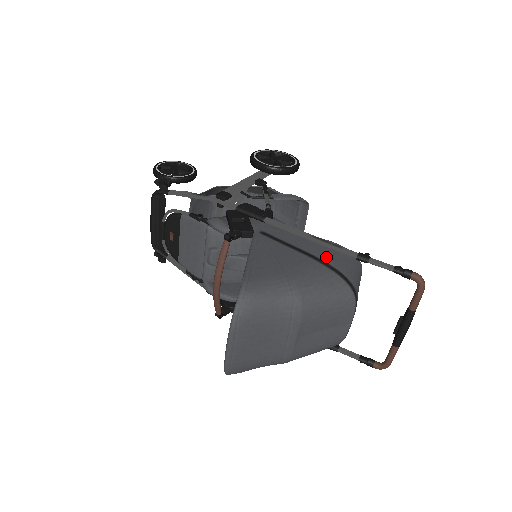
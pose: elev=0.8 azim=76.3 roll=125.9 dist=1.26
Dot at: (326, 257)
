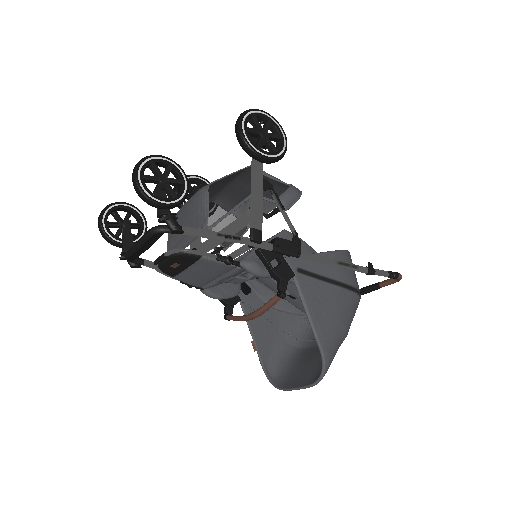
Dot at: (346, 278)
